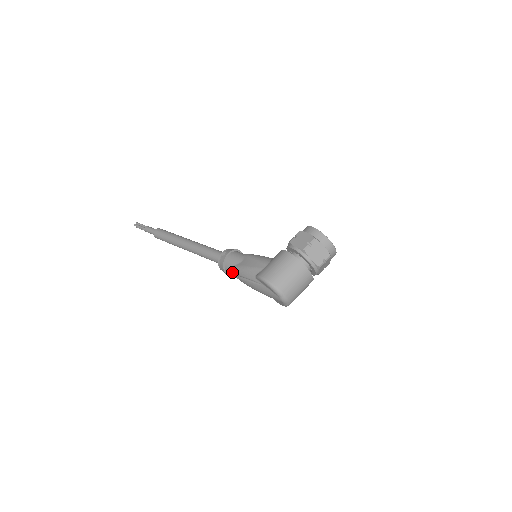
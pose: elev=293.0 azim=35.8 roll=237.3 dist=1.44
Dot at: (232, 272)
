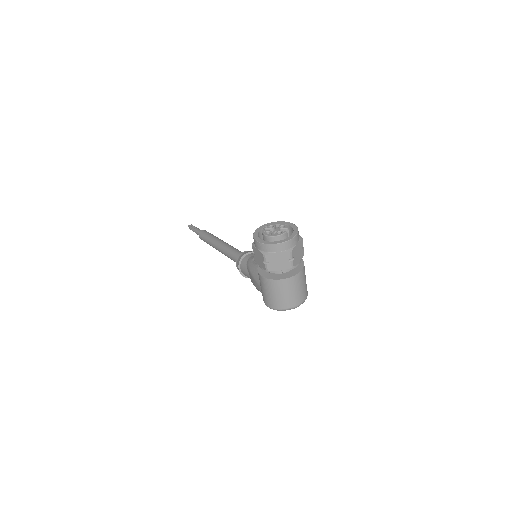
Dot at: occluded
